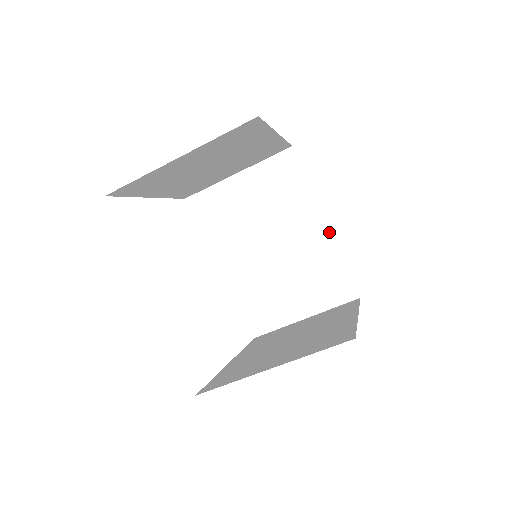
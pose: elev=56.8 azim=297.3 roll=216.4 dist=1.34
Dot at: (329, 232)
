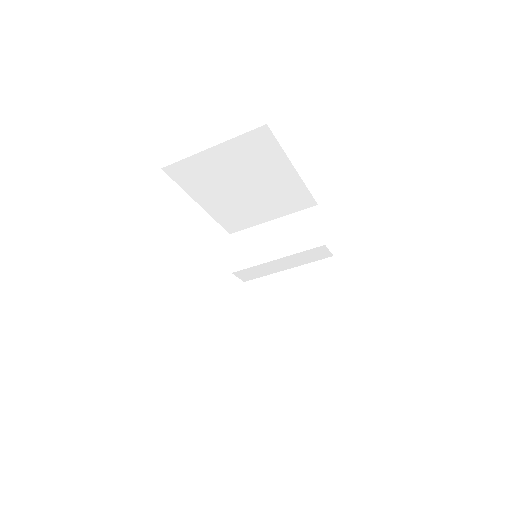
Dot at: (335, 282)
